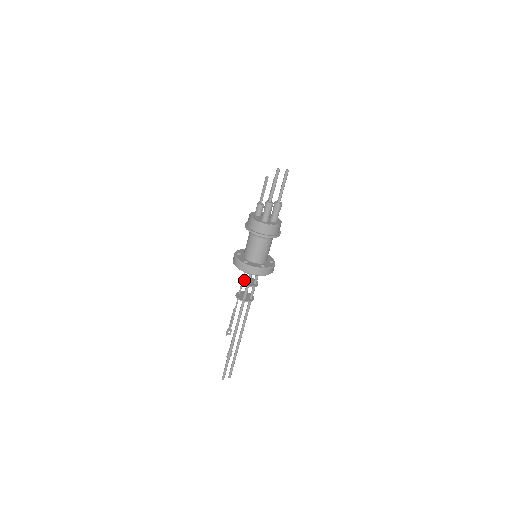
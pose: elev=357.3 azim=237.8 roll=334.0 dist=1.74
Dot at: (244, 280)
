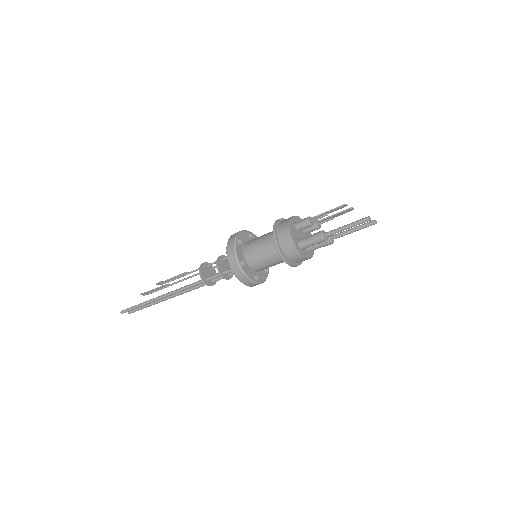
Dot at: (222, 263)
